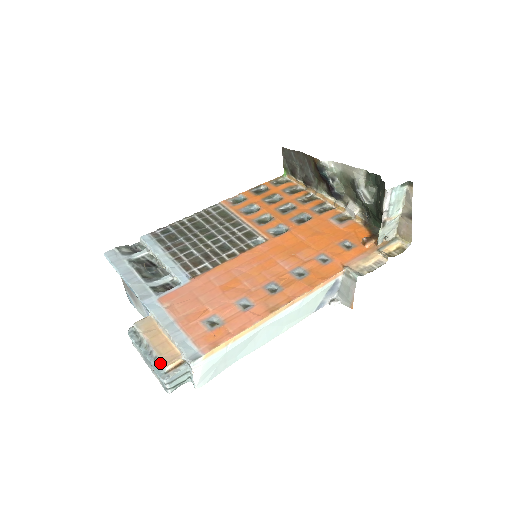
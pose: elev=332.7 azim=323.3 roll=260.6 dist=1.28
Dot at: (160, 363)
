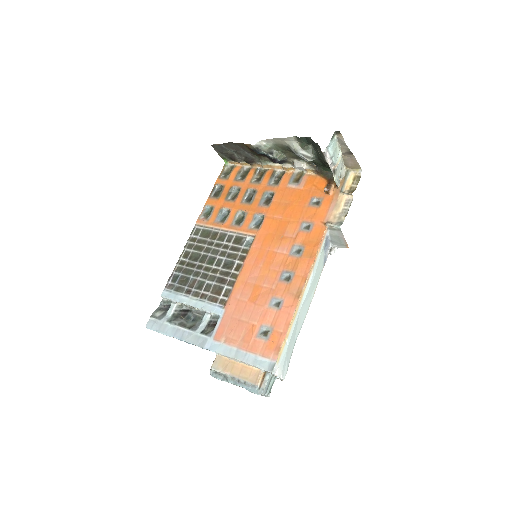
Dot at: (251, 385)
